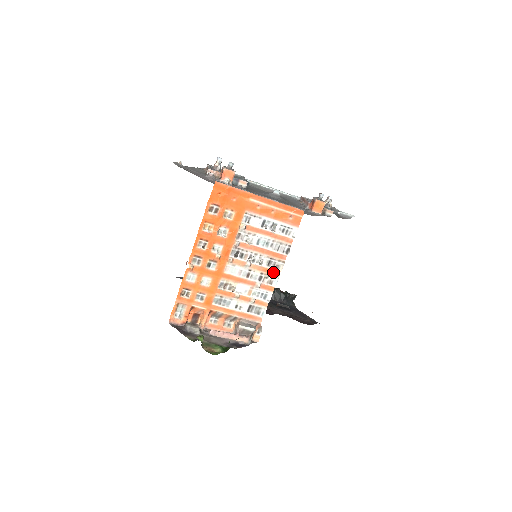
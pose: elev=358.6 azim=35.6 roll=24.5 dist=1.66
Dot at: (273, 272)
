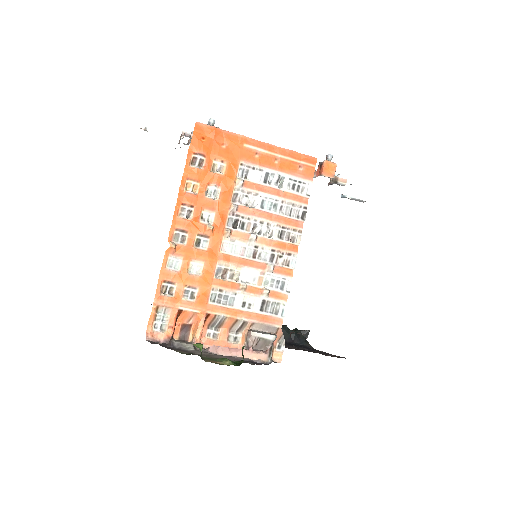
Dot at: (288, 247)
